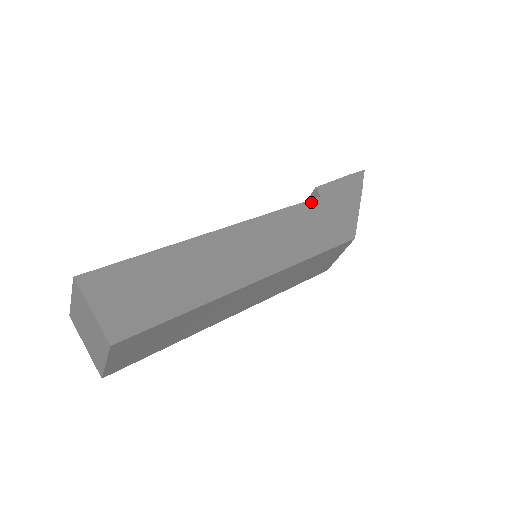
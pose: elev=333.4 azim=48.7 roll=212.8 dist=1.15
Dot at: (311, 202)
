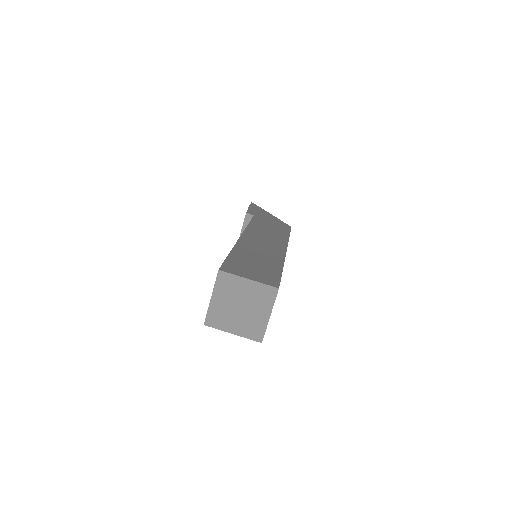
Dot at: (254, 218)
